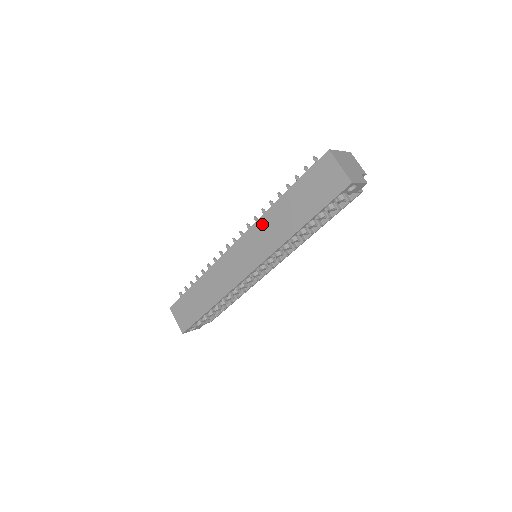
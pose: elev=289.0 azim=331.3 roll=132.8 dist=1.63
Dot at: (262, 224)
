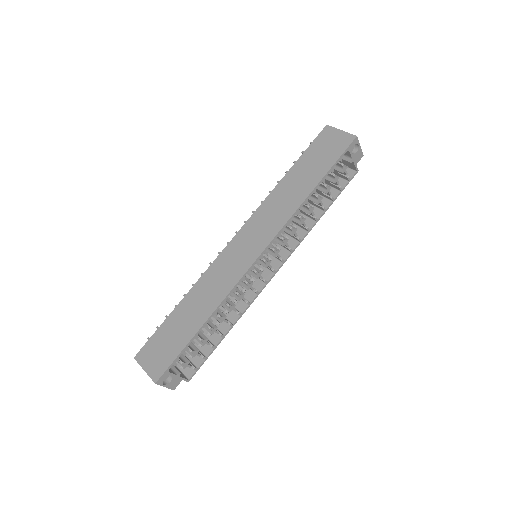
Dot at: (266, 205)
